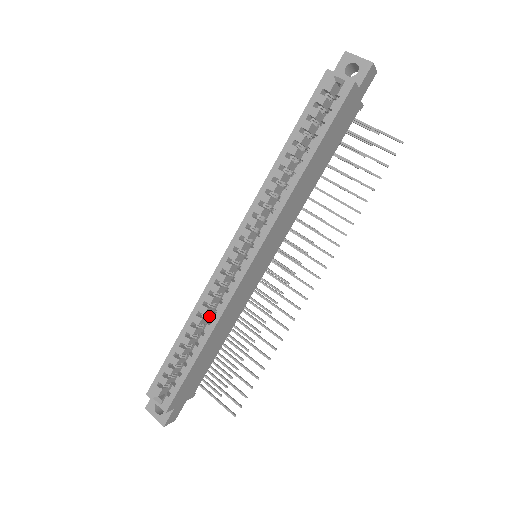
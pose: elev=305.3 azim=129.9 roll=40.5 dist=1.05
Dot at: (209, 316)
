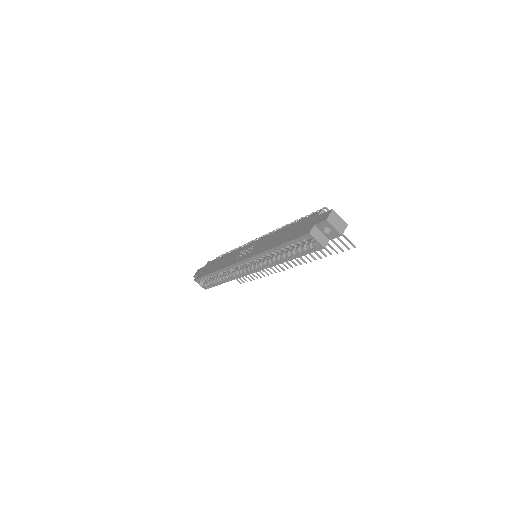
Dot at: (227, 275)
